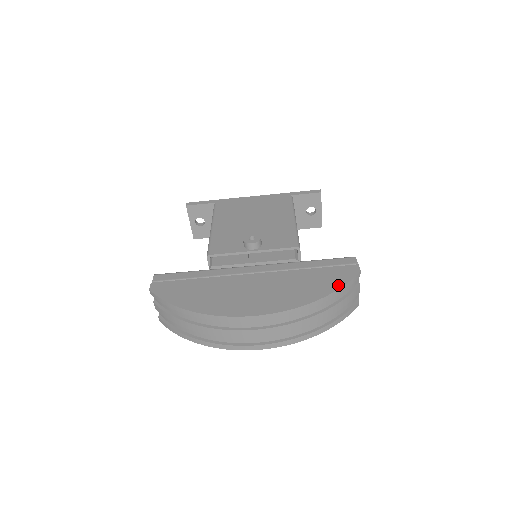
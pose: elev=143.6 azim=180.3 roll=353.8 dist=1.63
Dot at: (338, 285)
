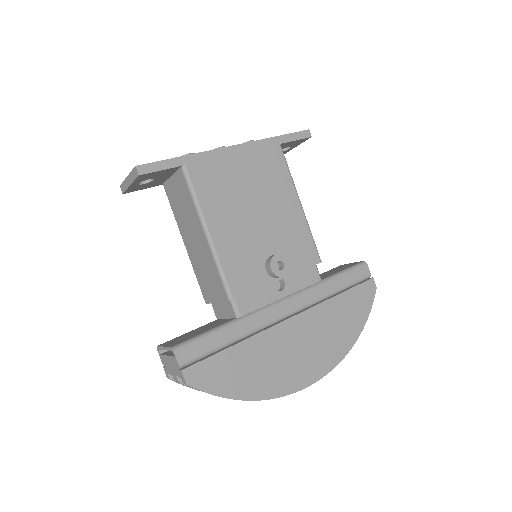
Dot at: (366, 315)
